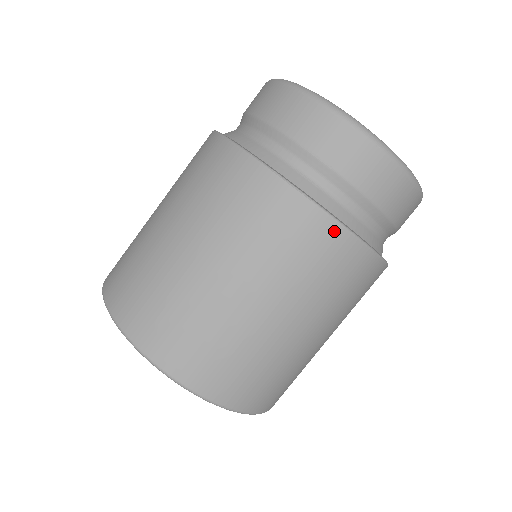
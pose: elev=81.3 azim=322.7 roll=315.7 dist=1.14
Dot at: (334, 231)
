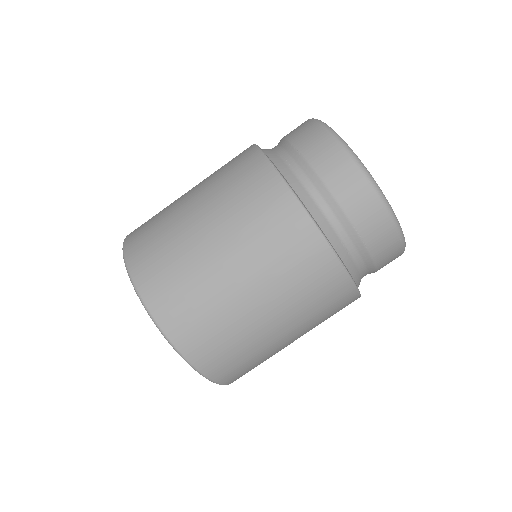
Dot at: (350, 292)
